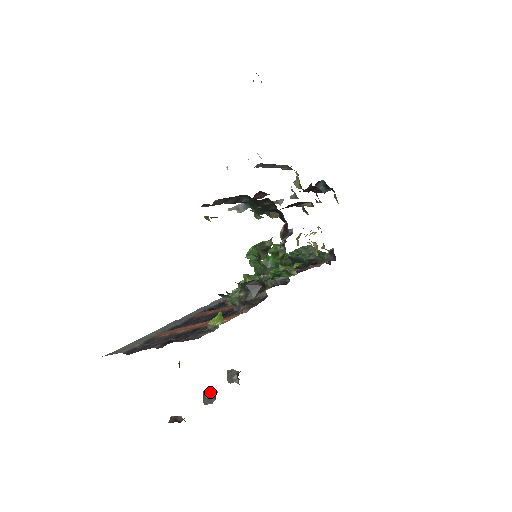
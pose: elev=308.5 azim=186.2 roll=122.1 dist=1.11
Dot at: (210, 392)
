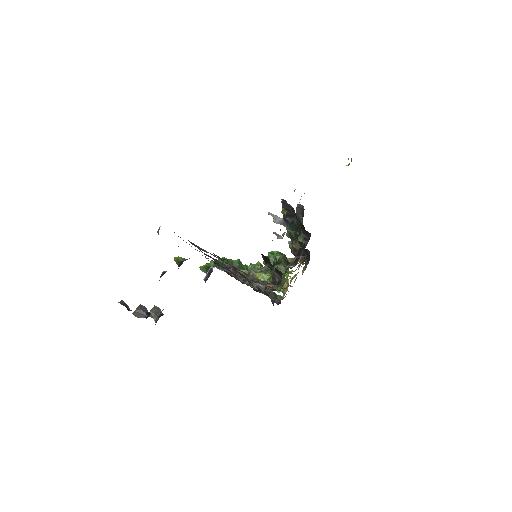
Dot at: (146, 309)
